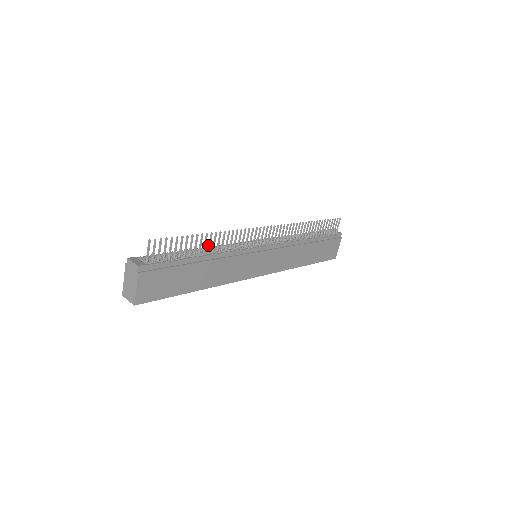
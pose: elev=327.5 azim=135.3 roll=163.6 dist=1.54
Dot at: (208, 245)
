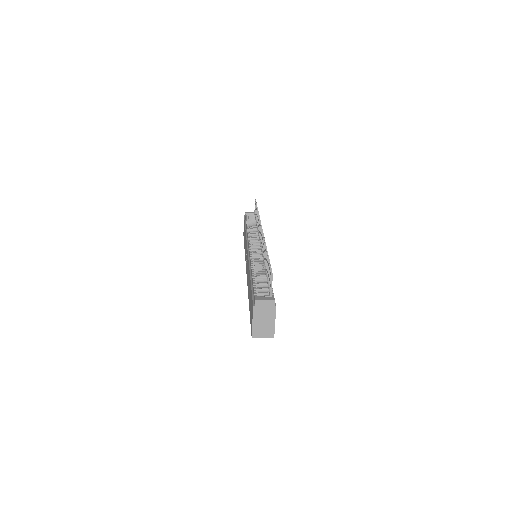
Dot at: (265, 260)
